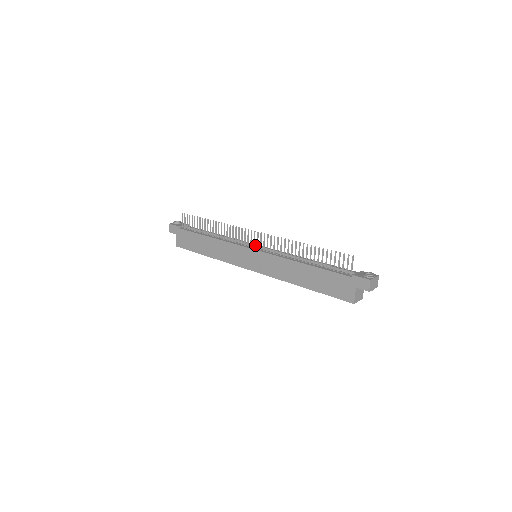
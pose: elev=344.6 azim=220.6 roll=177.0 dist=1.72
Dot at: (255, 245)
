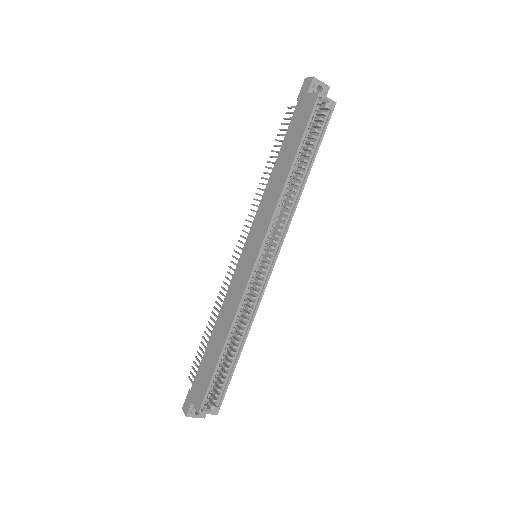
Dot at: occluded
